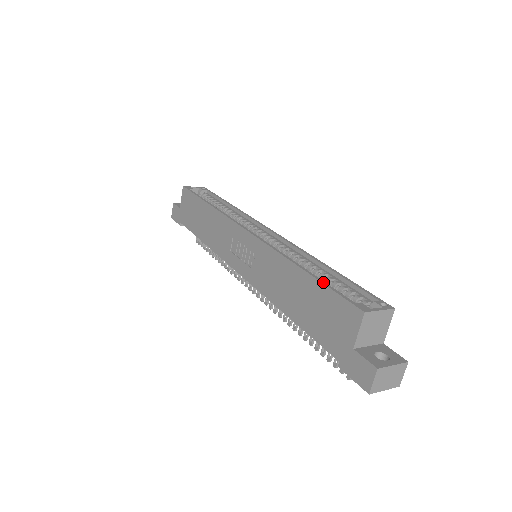
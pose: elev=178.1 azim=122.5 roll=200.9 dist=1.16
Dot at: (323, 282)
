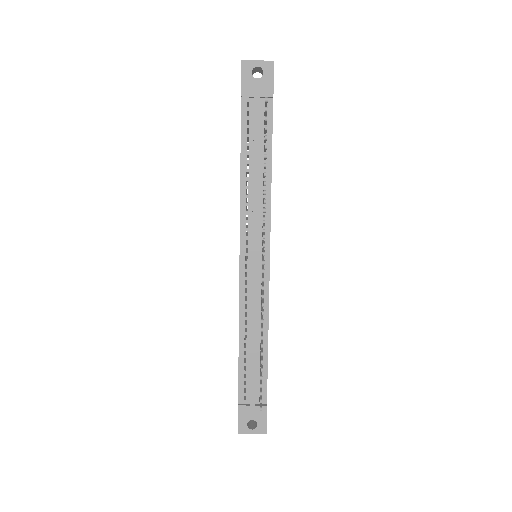
Dot at: occluded
